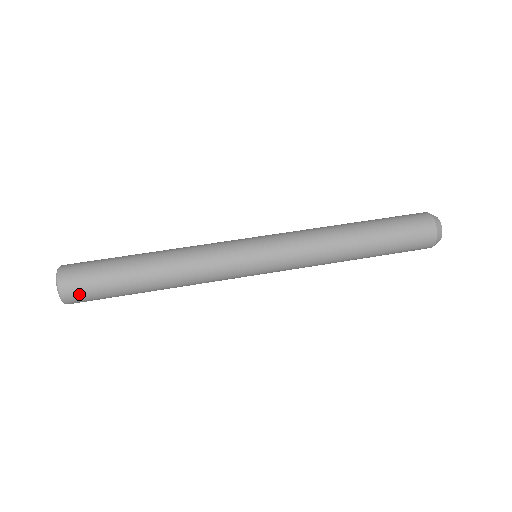
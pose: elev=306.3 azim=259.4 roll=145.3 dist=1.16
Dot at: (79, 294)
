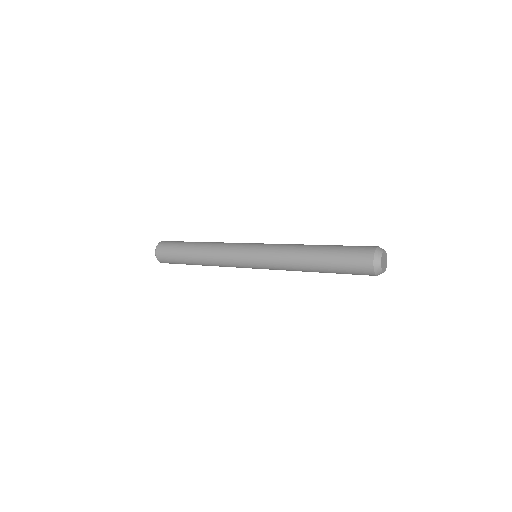
Dot at: (167, 242)
